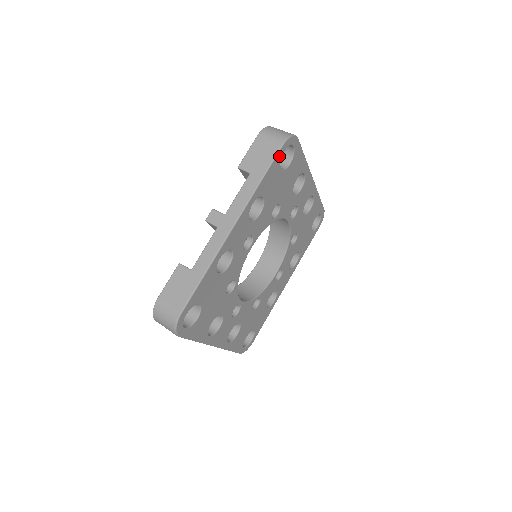
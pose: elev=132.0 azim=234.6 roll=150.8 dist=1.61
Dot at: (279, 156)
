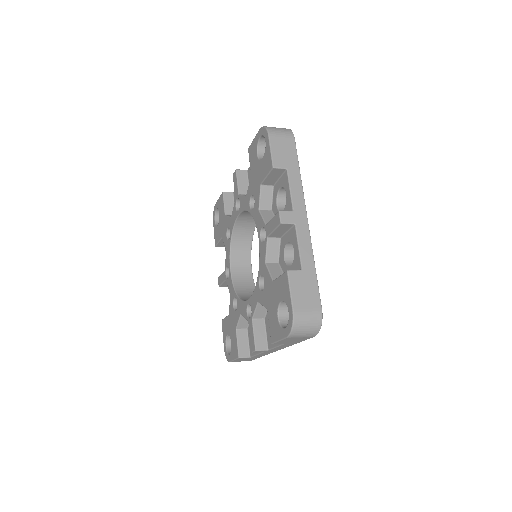
Dot at: occluded
